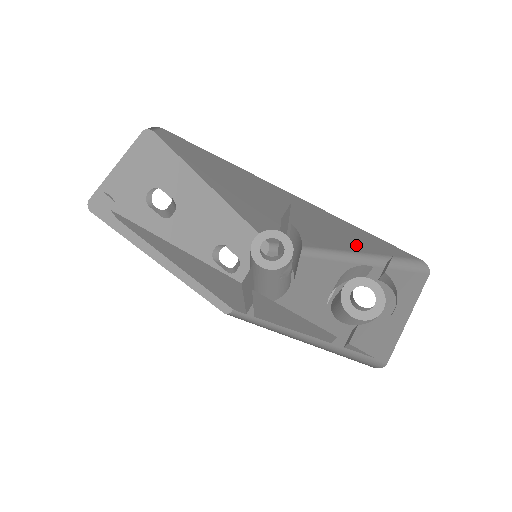
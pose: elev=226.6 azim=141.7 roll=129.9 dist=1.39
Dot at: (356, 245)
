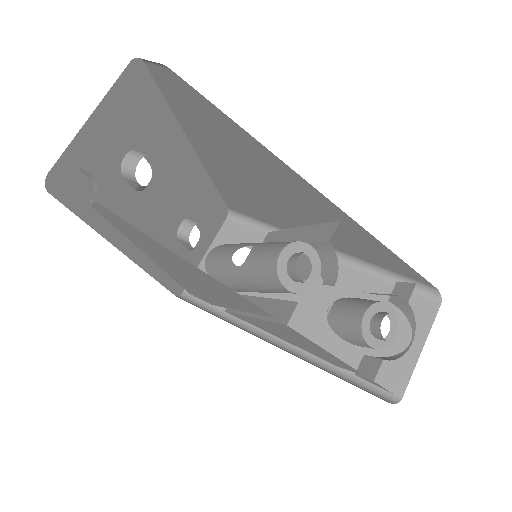
Dot at: (365, 255)
